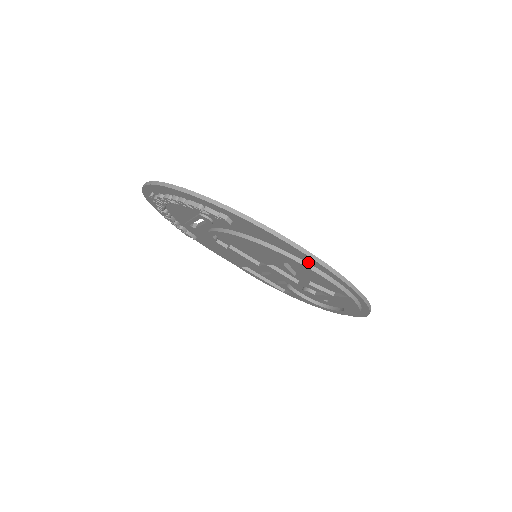
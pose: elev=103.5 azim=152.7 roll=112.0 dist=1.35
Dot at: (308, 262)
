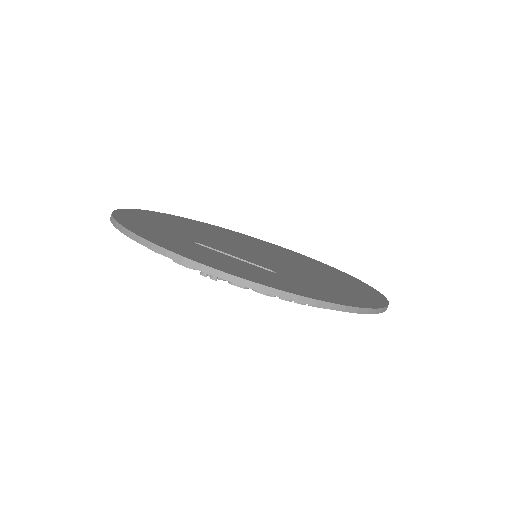
Dot at: occluded
